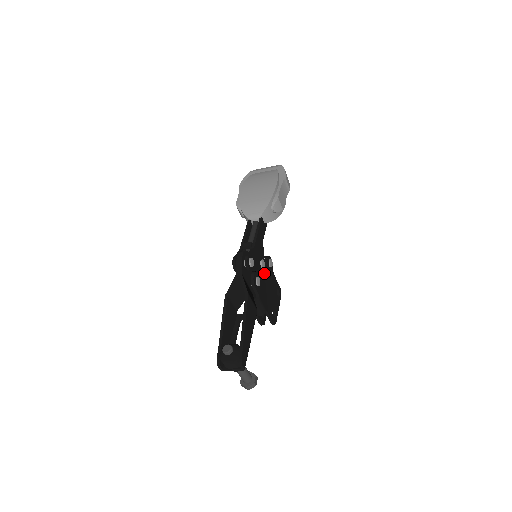
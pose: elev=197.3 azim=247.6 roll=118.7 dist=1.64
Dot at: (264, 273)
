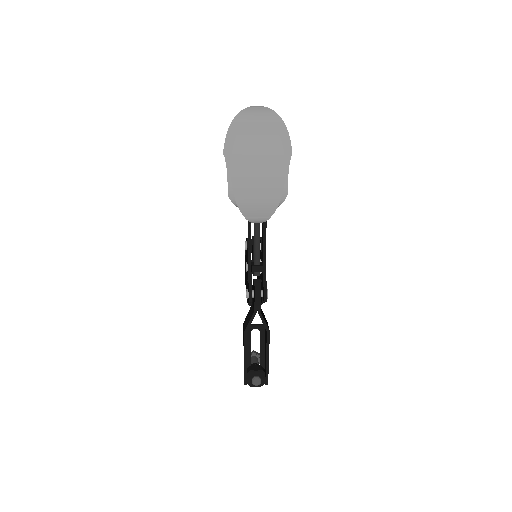
Dot at: occluded
